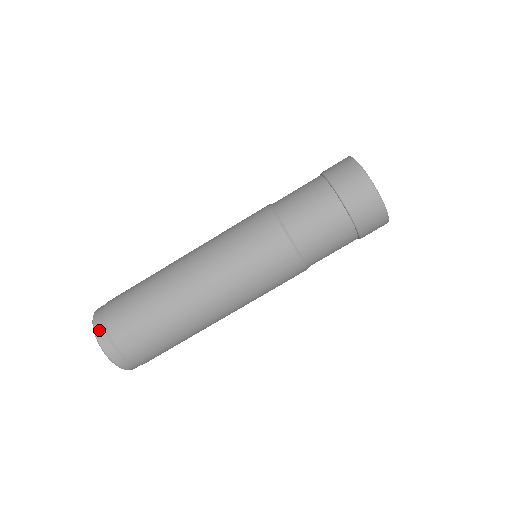
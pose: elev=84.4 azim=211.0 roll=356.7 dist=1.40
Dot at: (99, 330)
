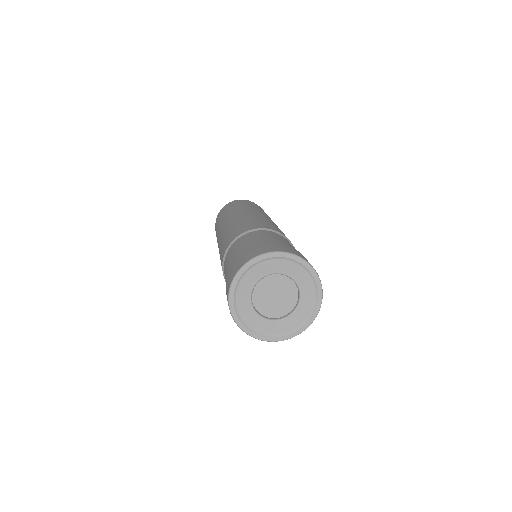
Dot at: occluded
